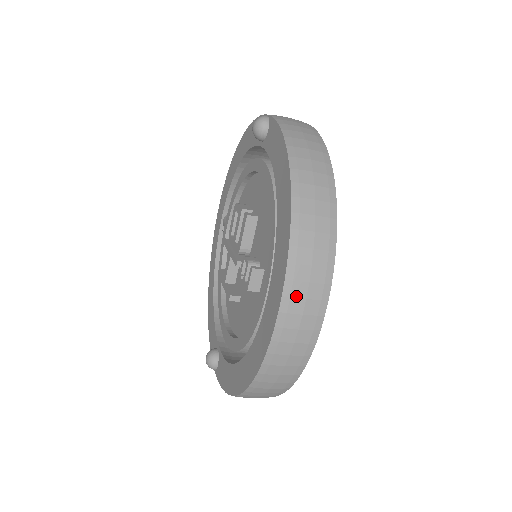
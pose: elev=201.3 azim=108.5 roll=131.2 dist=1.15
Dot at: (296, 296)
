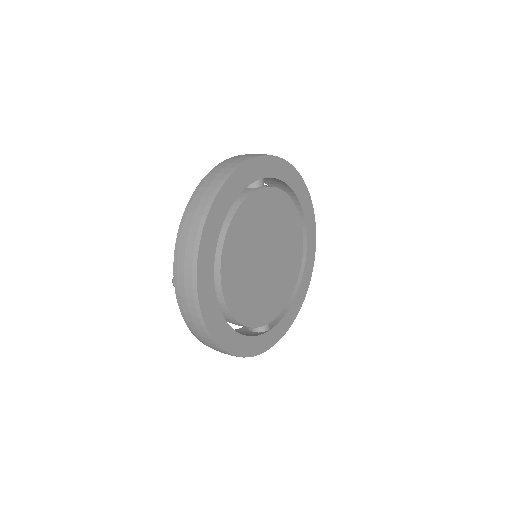
Dot at: occluded
